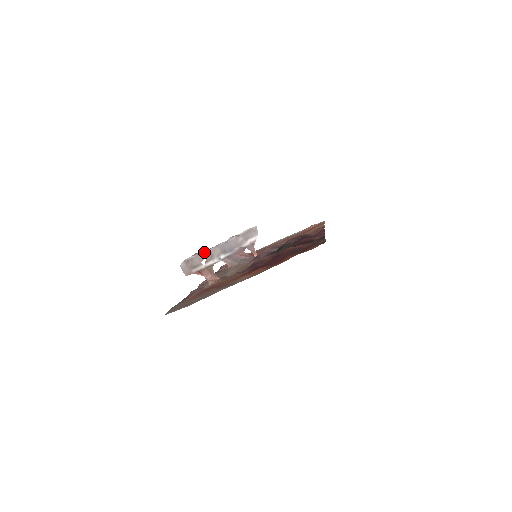
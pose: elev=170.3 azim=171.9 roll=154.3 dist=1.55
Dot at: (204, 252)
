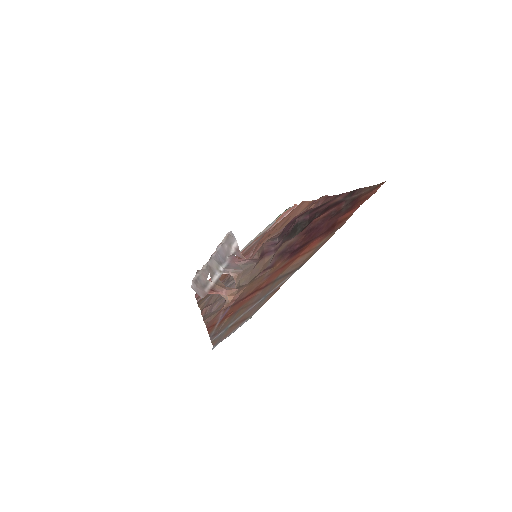
Dot at: (204, 267)
